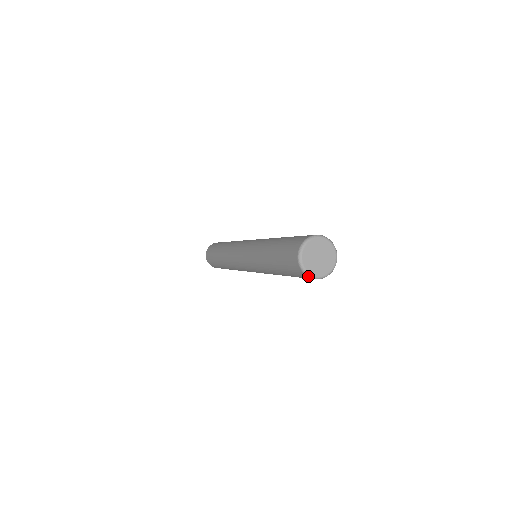
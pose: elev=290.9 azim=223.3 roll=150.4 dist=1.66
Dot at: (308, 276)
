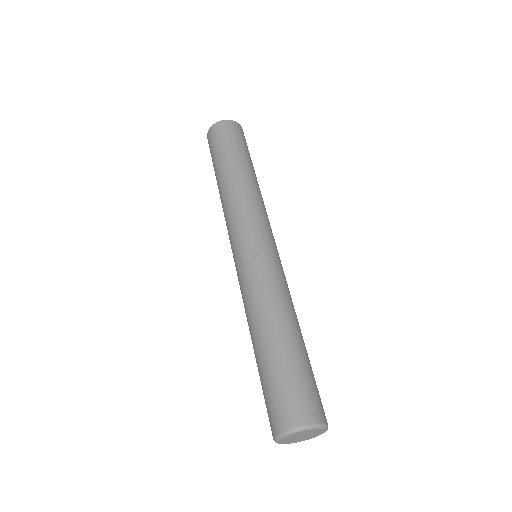
Dot at: occluded
